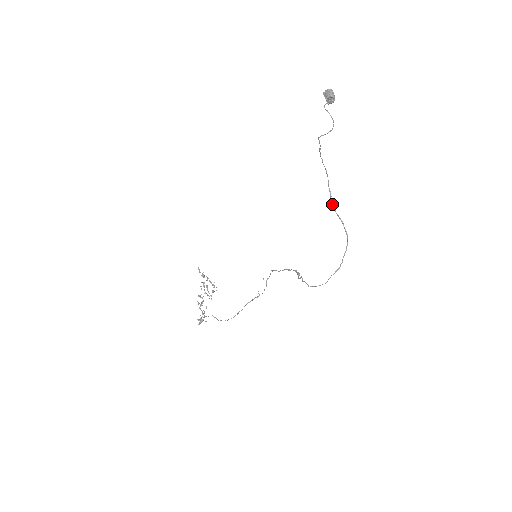
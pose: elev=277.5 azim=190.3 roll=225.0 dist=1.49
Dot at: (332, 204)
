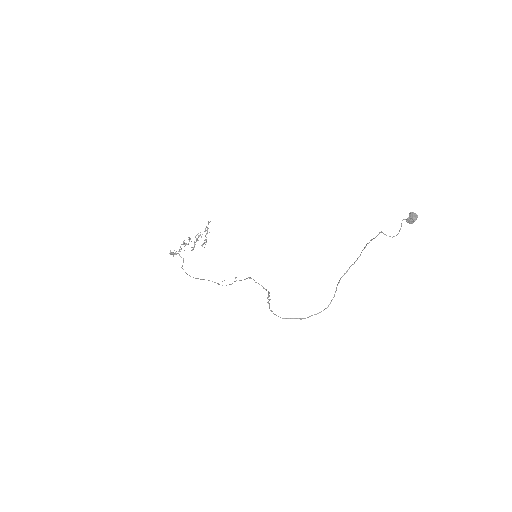
Dot at: occluded
